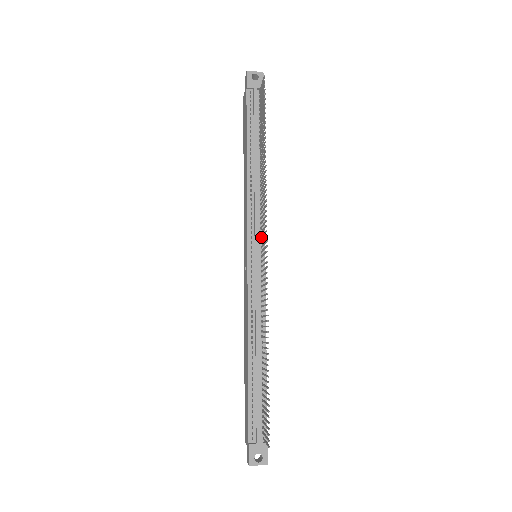
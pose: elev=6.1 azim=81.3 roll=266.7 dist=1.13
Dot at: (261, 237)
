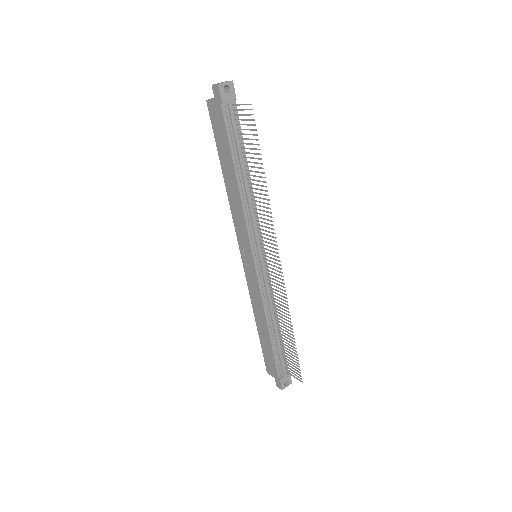
Dot at: (262, 245)
